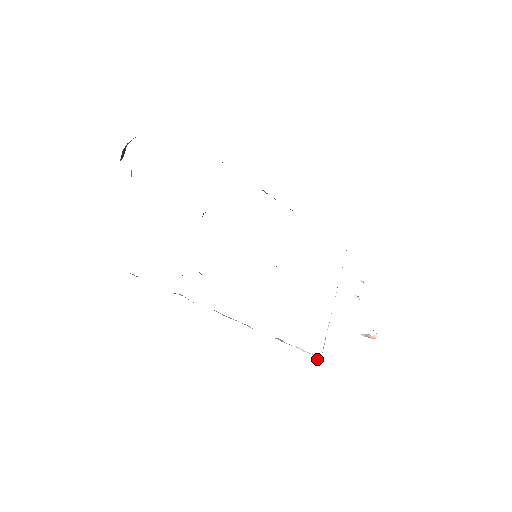
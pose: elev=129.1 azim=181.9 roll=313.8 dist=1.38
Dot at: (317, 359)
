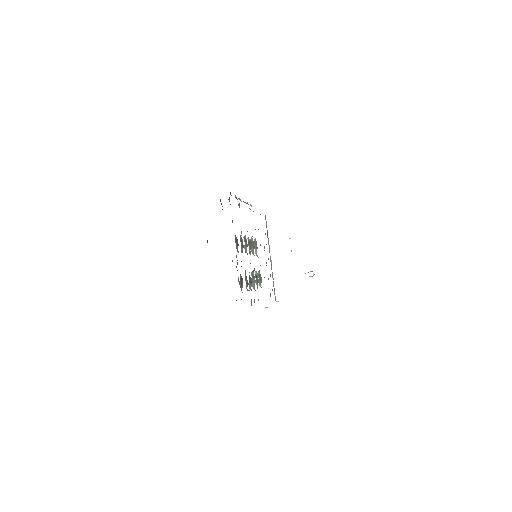
Dot at: occluded
